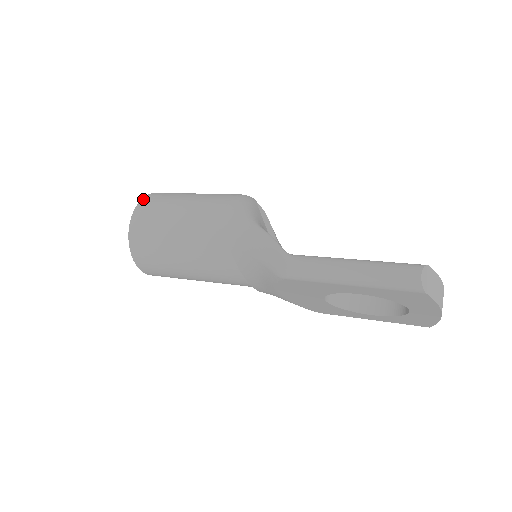
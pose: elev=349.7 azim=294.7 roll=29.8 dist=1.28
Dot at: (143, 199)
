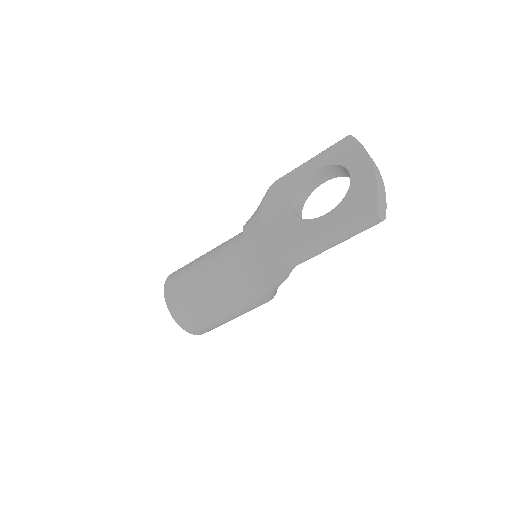
Dot at: occluded
